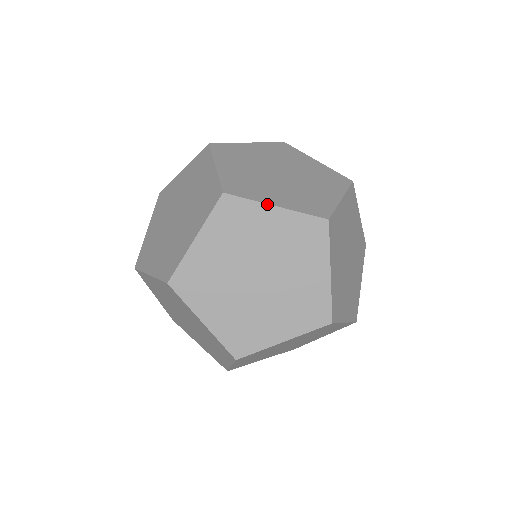
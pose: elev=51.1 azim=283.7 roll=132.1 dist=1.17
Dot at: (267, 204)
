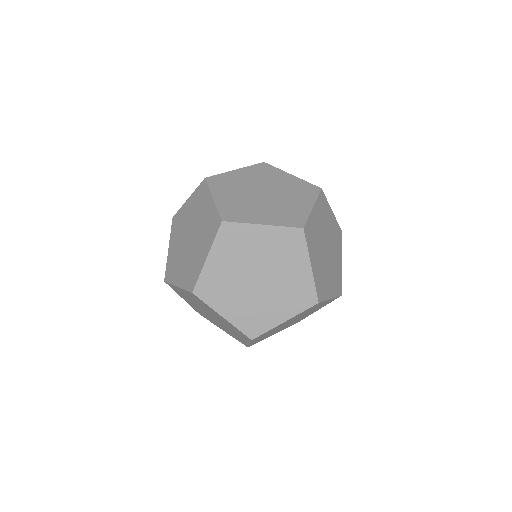
Dot at: (256, 224)
